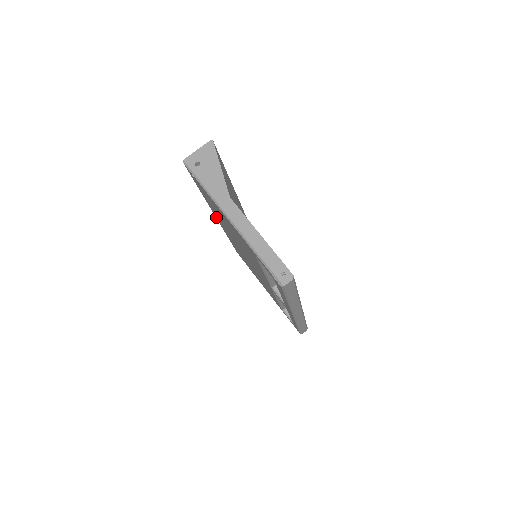
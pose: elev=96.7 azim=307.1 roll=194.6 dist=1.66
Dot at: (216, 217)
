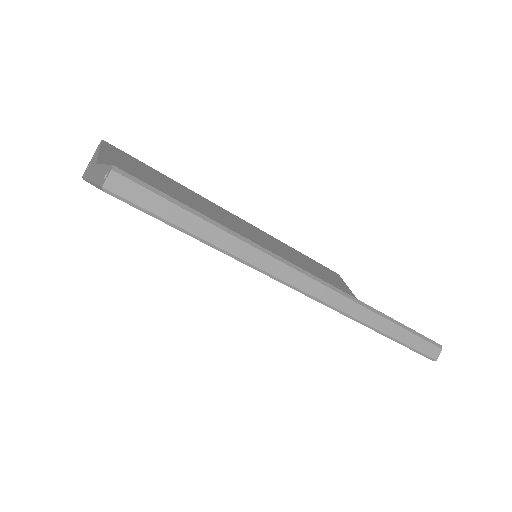
Dot at: occluded
